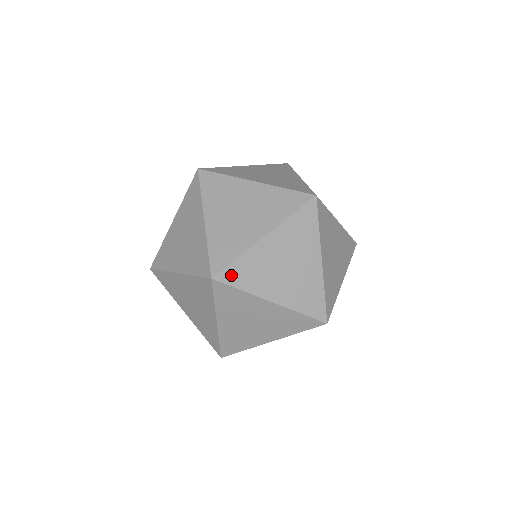
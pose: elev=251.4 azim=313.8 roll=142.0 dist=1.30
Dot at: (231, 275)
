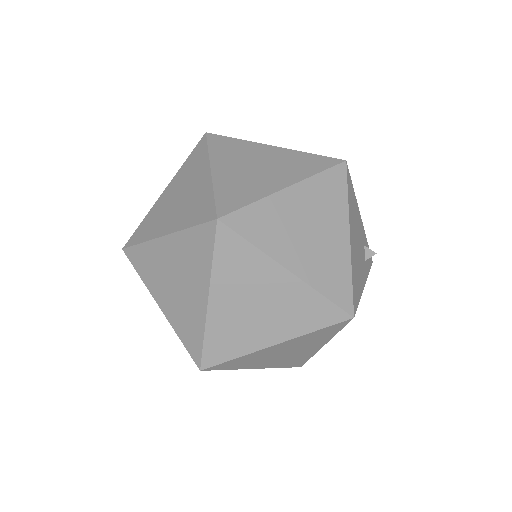
Dot at: (213, 355)
